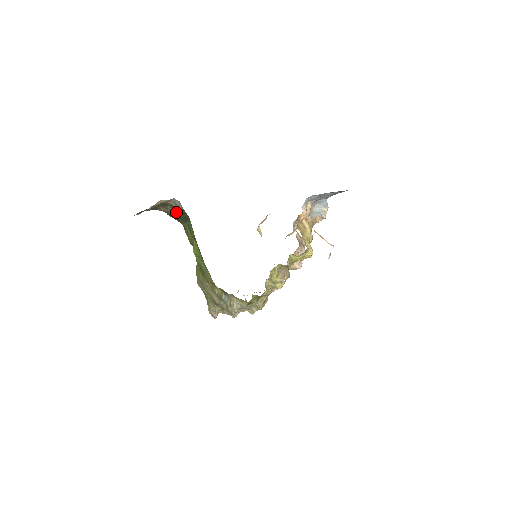
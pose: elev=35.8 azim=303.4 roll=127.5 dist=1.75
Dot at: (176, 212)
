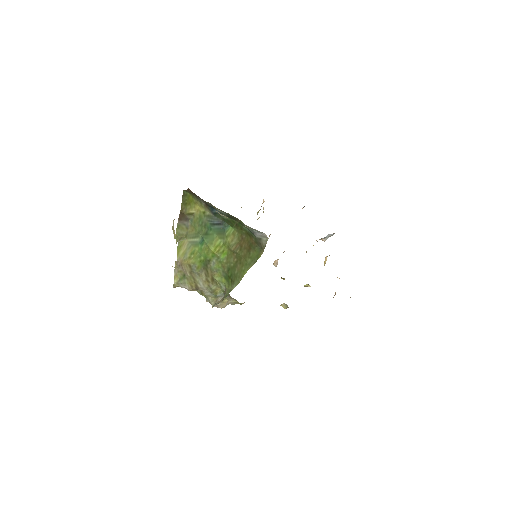
Dot at: (221, 211)
